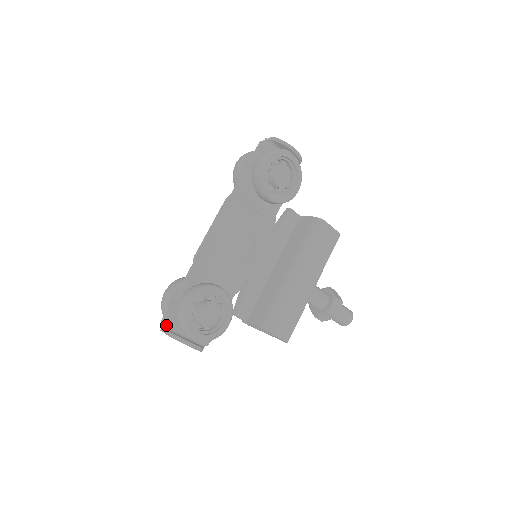
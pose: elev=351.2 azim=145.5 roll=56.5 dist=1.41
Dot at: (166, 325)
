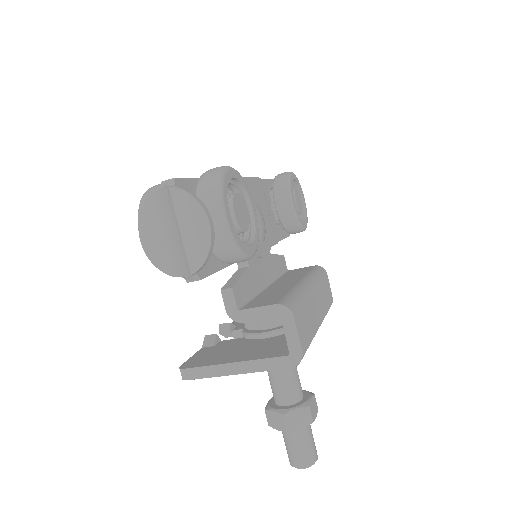
Dot at: (175, 182)
